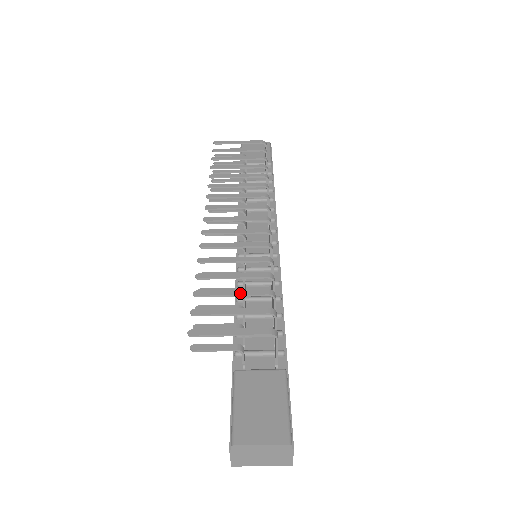
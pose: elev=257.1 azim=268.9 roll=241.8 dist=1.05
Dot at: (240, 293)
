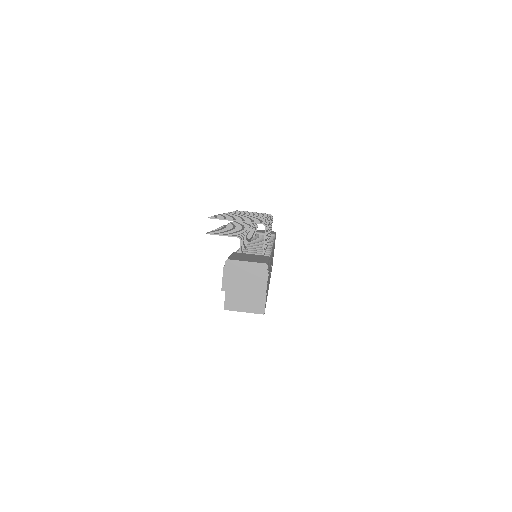
Dot at: (245, 219)
